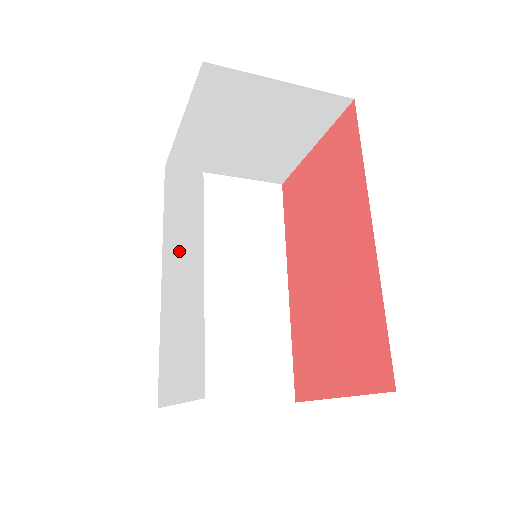
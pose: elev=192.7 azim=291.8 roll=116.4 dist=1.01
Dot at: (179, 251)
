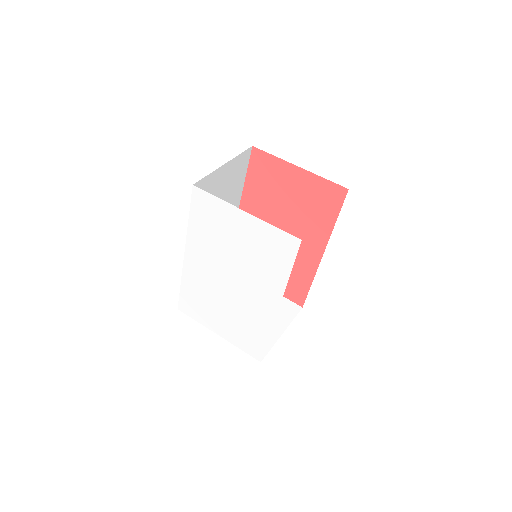
Dot at: (231, 285)
